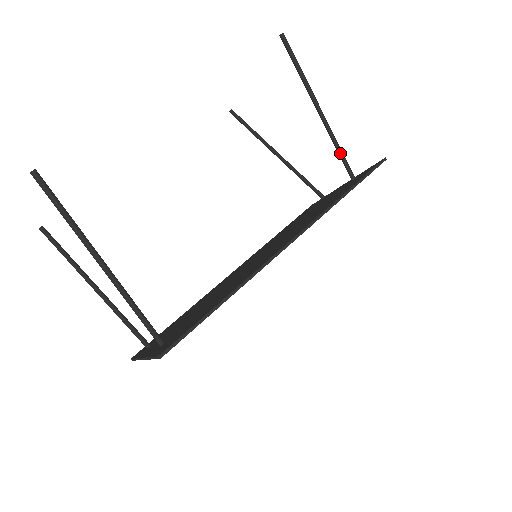
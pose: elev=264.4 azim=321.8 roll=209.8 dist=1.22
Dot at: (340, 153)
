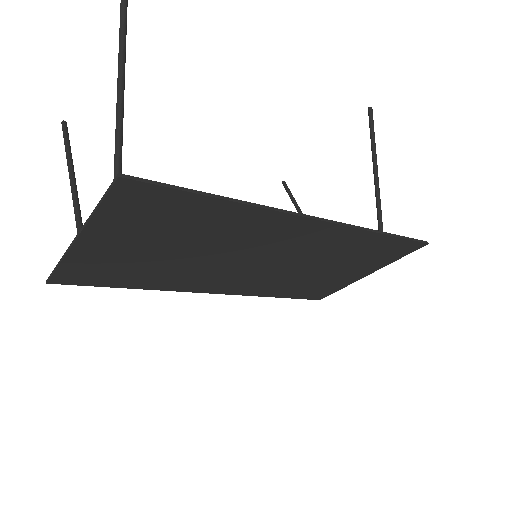
Dot at: (381, 227)
